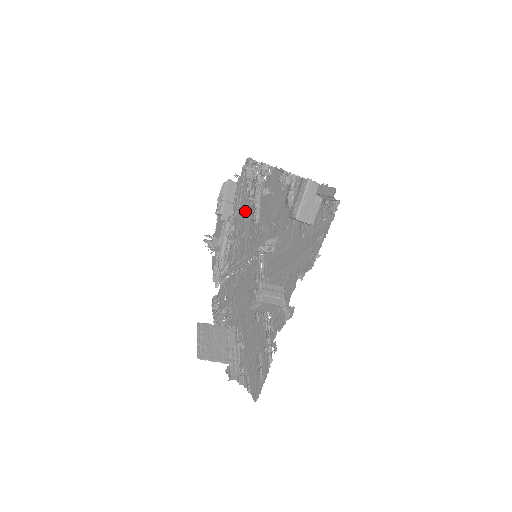
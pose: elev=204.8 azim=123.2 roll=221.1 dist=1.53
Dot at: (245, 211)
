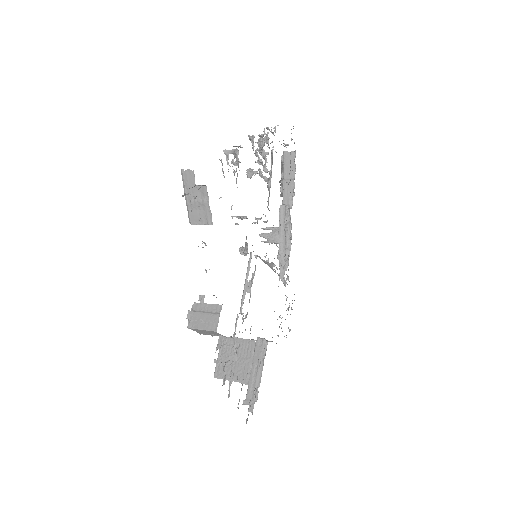
Dot at: occluded
